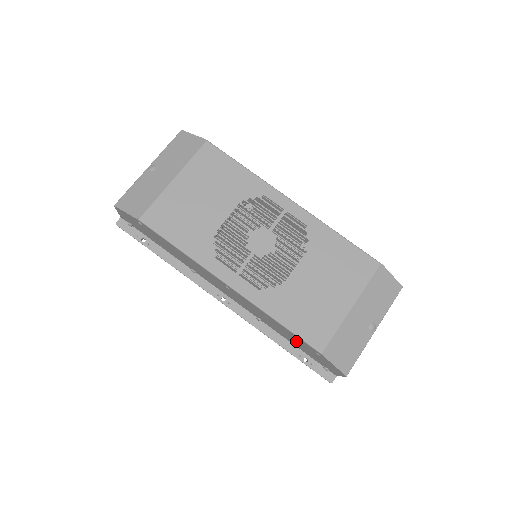
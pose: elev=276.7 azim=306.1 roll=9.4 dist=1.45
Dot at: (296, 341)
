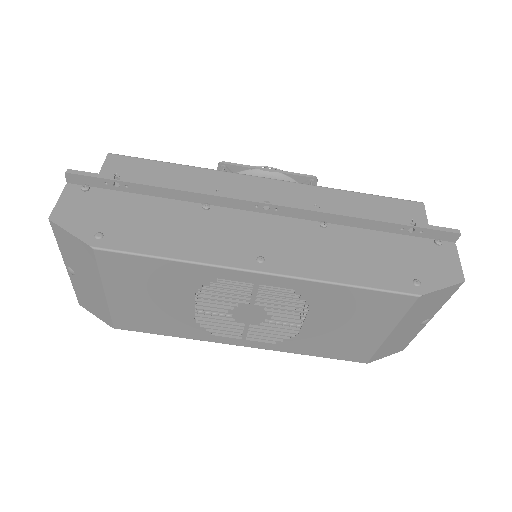
Dot at: occluded
